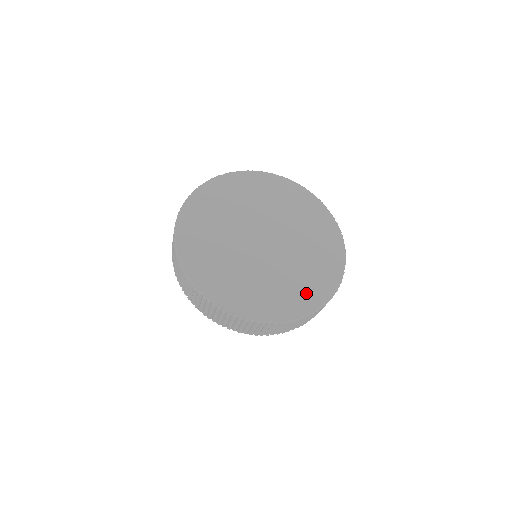
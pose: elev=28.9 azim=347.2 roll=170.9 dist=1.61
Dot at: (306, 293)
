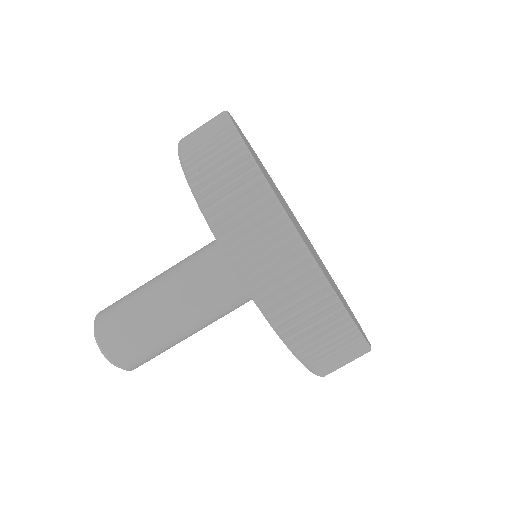
Dot at: occluded
